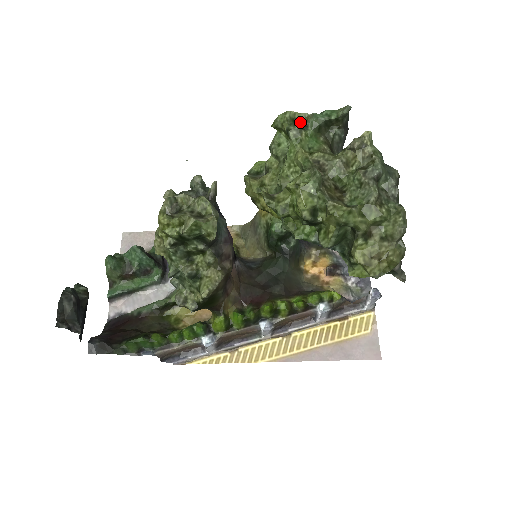
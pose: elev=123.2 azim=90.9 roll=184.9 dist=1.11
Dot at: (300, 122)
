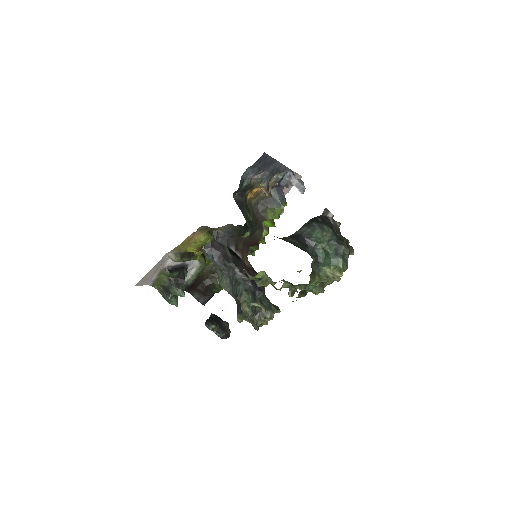
Dot at: (301, 292)
